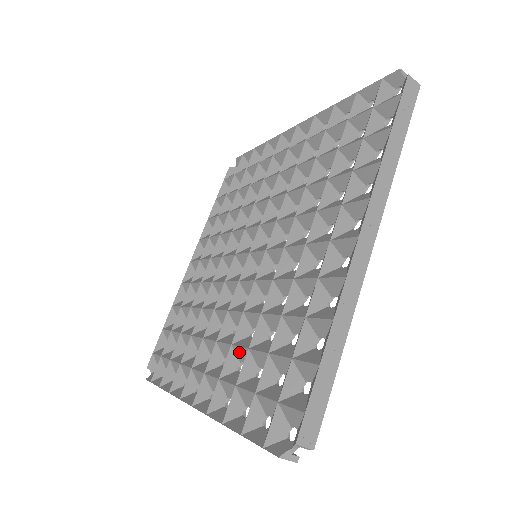
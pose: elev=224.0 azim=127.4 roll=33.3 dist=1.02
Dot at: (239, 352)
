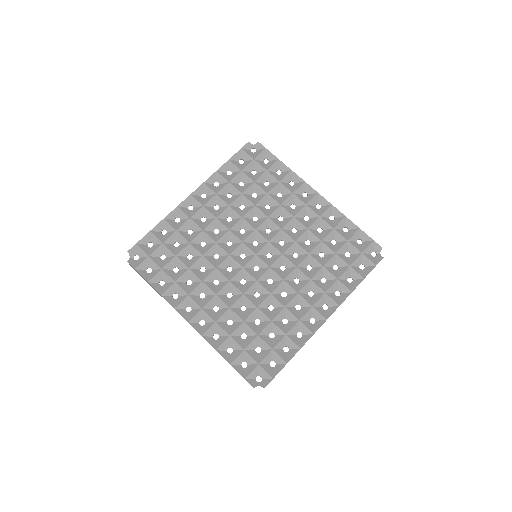
Dot at: (234, 316)
